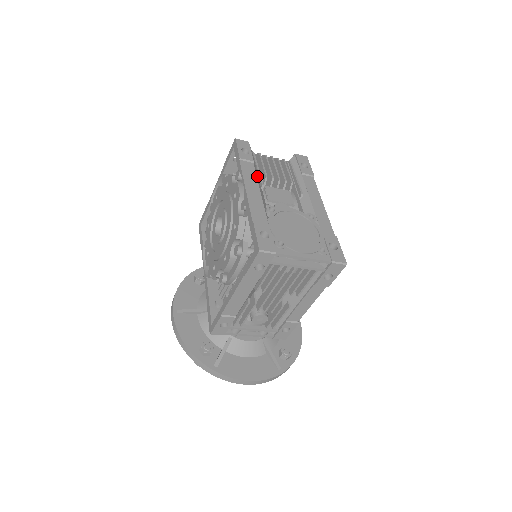
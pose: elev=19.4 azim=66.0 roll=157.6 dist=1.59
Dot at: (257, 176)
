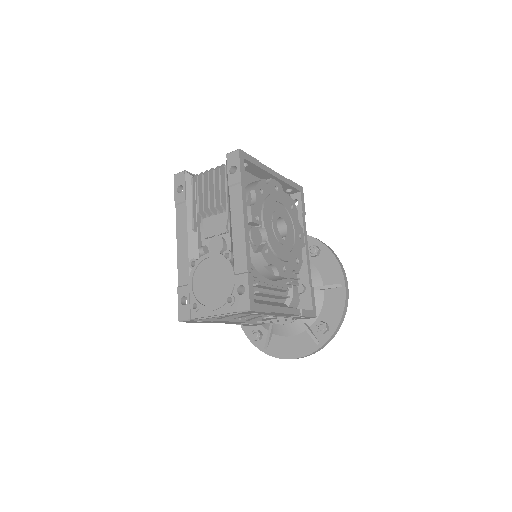
Dot at: (190, 218)
